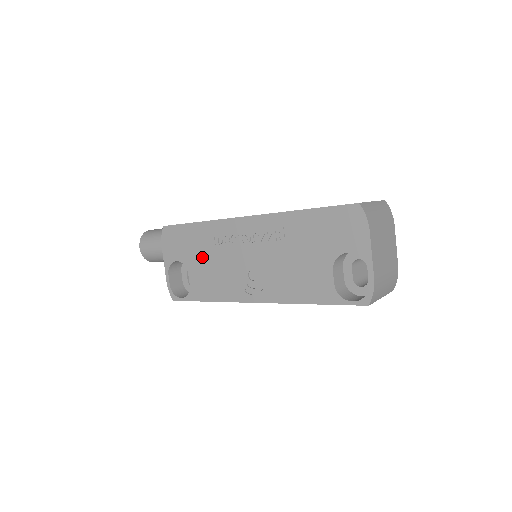
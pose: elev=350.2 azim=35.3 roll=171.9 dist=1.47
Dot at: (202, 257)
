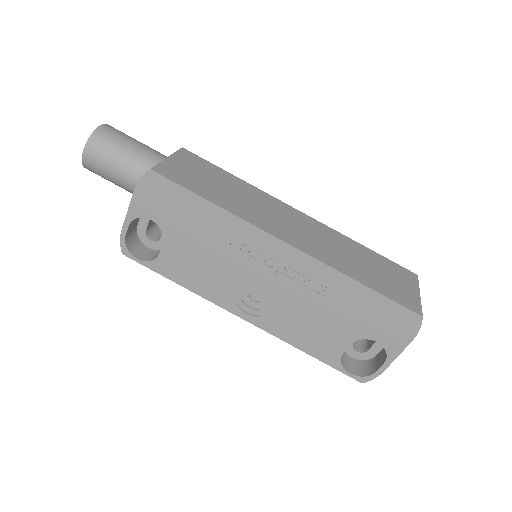
Dot at: (196, 241)
